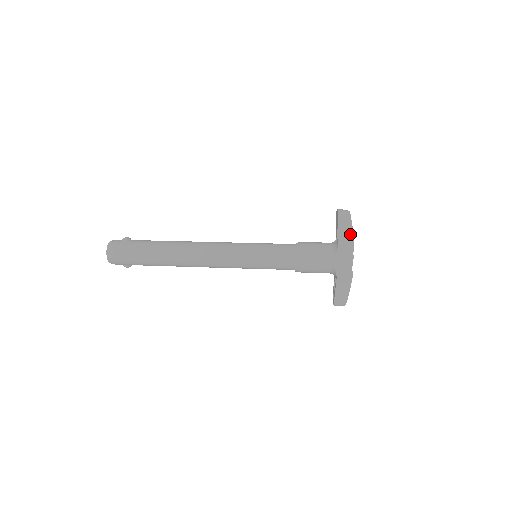
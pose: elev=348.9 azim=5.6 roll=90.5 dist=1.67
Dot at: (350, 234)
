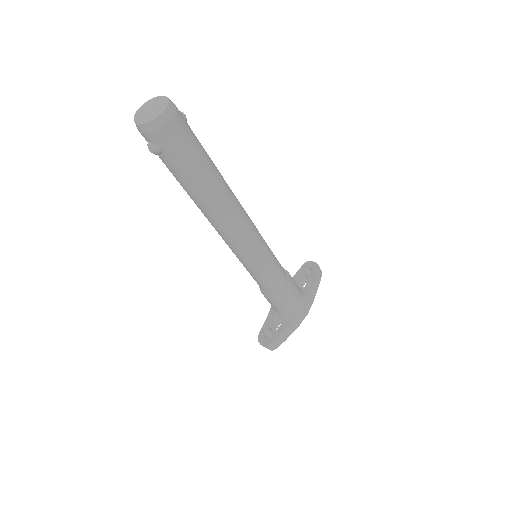
Dot at: (316, 290)
